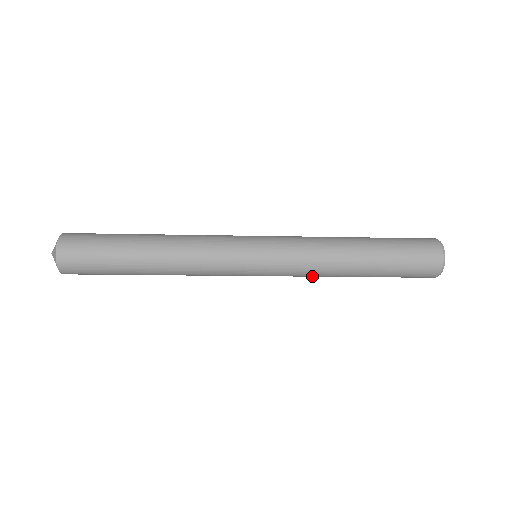
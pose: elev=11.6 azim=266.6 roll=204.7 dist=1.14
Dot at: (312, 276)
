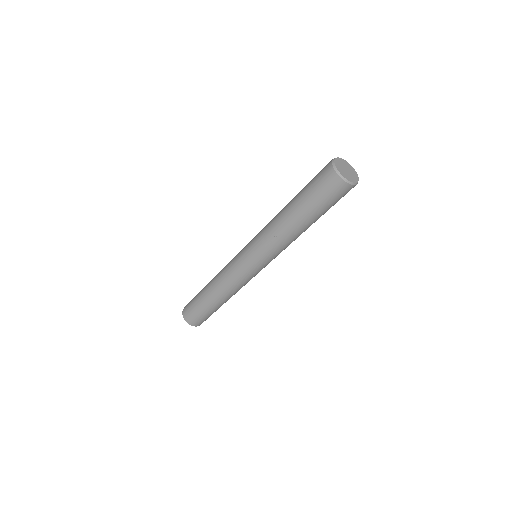
Dot at: (279, 244)
